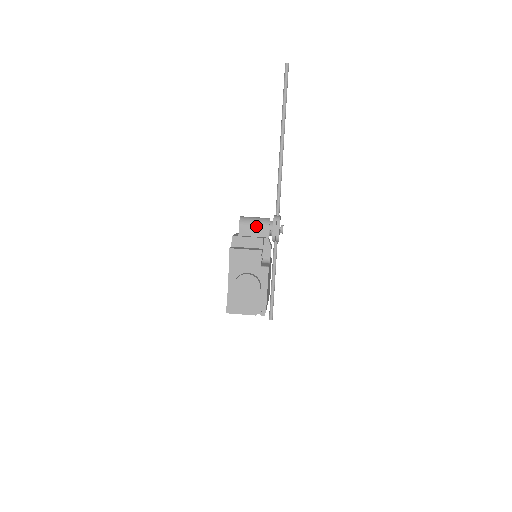
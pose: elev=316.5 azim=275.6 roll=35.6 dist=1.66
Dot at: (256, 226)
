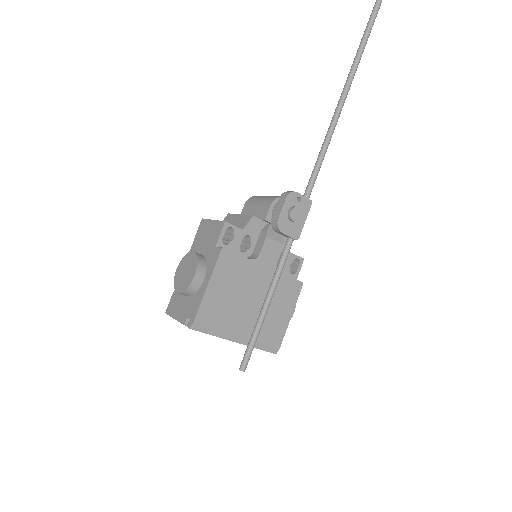
Dot at: (260, 203)
